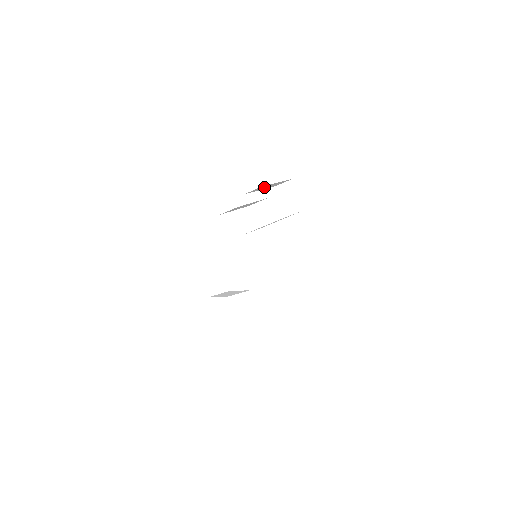
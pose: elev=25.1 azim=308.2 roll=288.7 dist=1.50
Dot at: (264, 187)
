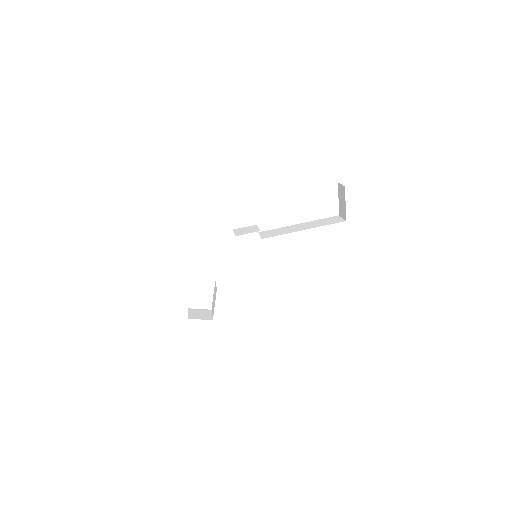
Dot at: occluded
